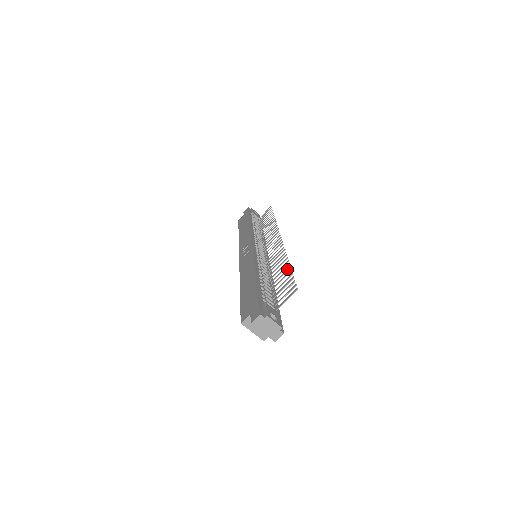
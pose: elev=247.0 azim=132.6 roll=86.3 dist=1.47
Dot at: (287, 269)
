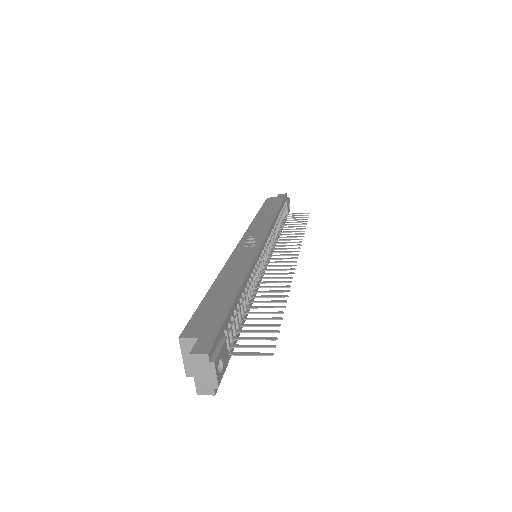
Dot at: (278, 311)
